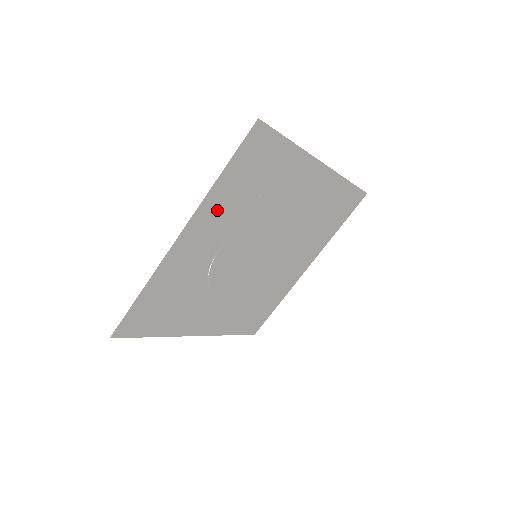
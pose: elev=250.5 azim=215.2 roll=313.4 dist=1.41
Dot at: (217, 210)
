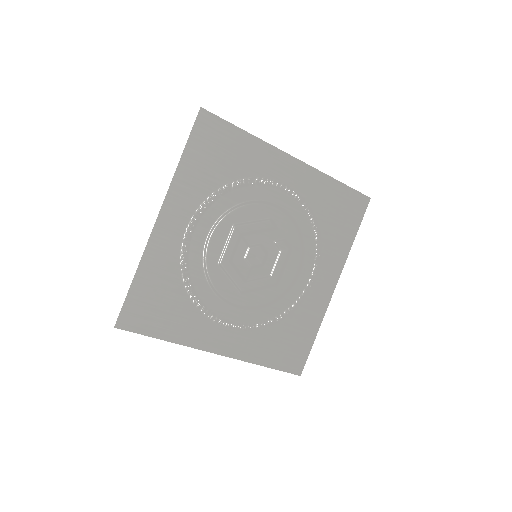
Dot at: (190, 193)
